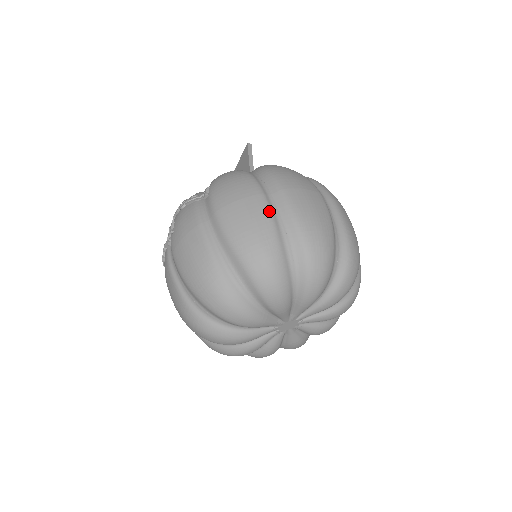
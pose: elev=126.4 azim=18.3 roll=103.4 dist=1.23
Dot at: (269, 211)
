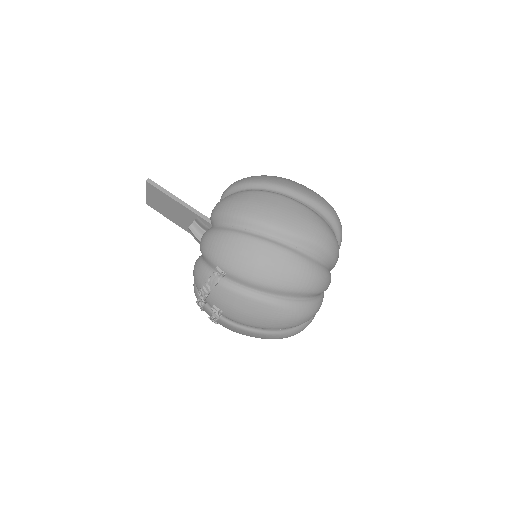
Dot at: (282, 249)
